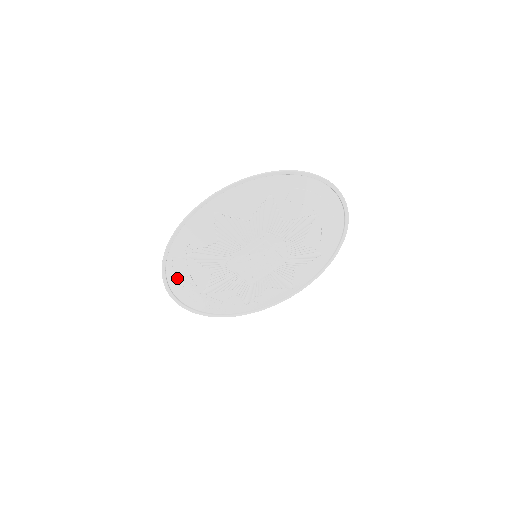
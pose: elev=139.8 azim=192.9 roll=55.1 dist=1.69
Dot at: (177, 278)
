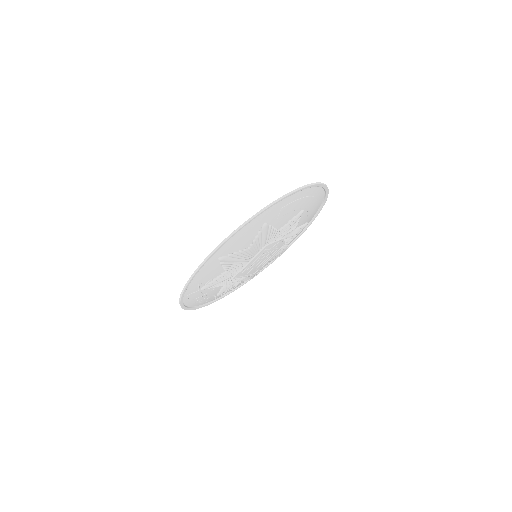
Dot at: (193, 301)
